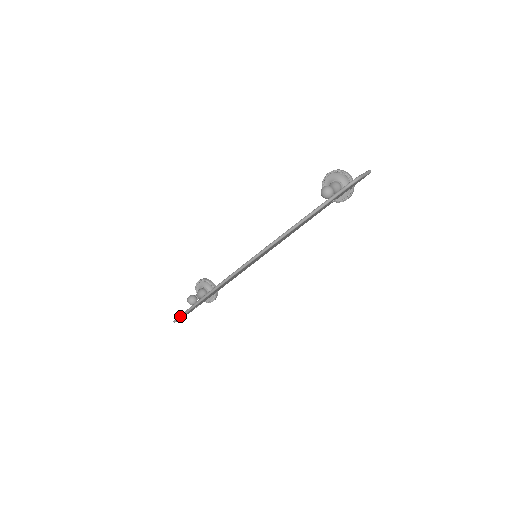
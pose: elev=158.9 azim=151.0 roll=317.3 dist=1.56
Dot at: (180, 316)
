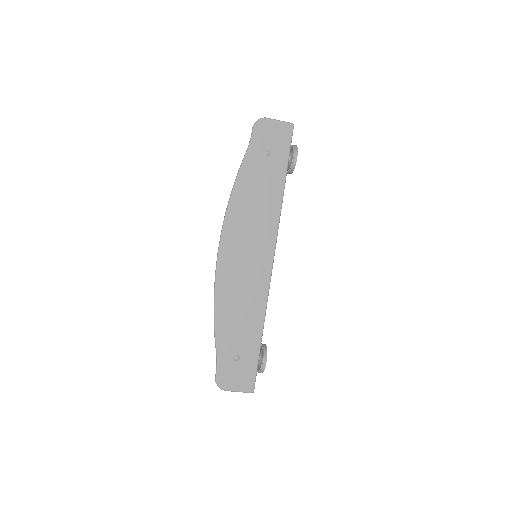
Dot at: (216, 366)
